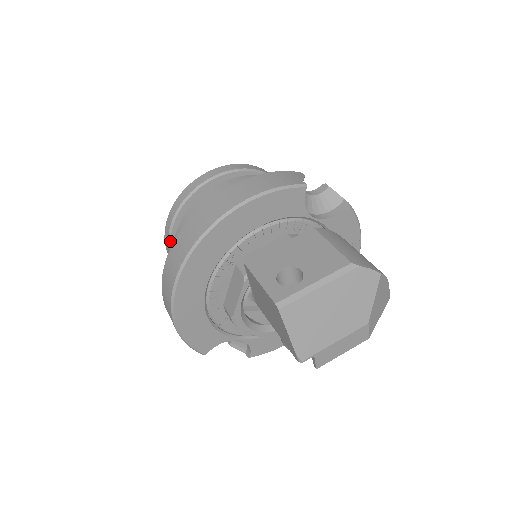
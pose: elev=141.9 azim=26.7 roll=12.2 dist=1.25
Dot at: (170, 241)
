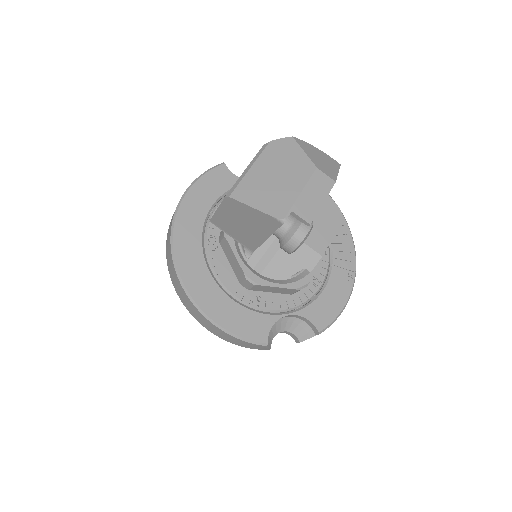
Dot at: occluded
